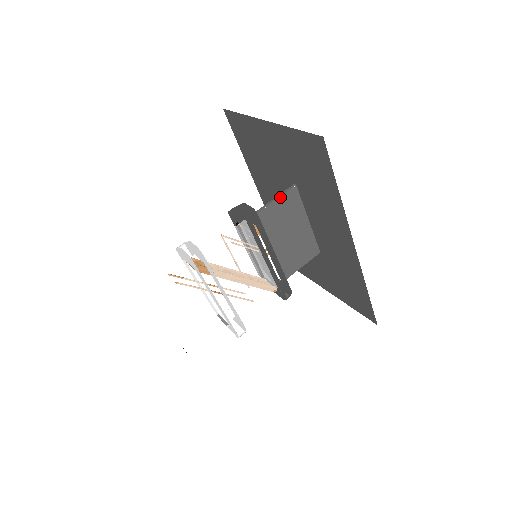
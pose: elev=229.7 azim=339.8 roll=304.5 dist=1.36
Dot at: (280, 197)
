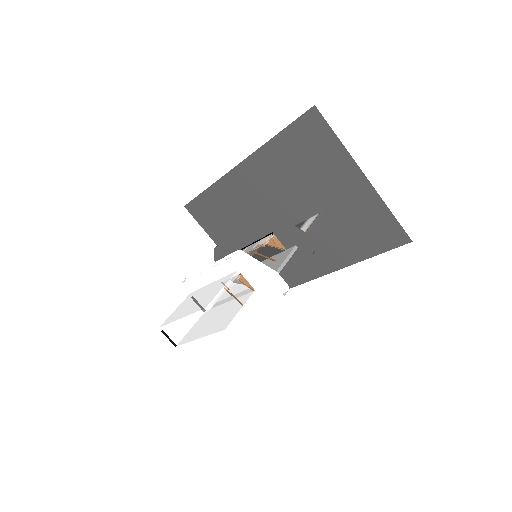
Dot at: occluded
